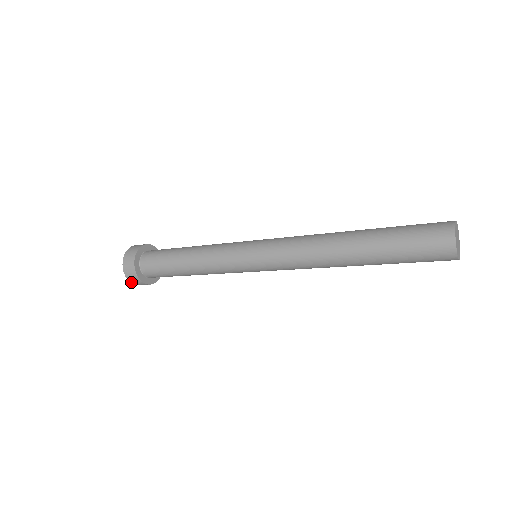
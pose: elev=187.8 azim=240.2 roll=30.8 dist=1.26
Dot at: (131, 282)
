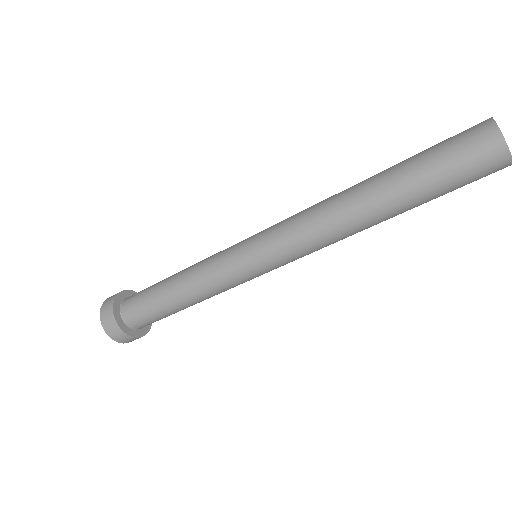
Dot at: (103, 325)
